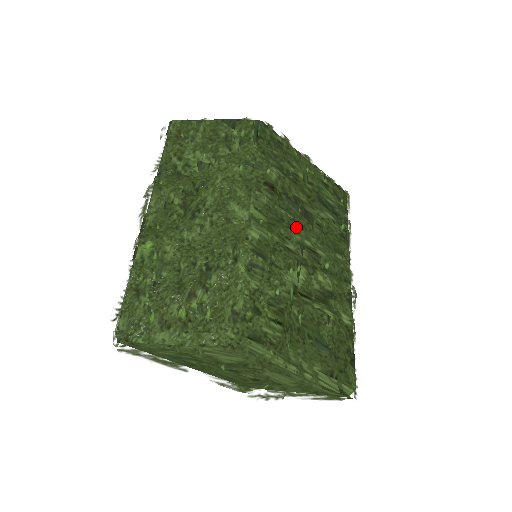
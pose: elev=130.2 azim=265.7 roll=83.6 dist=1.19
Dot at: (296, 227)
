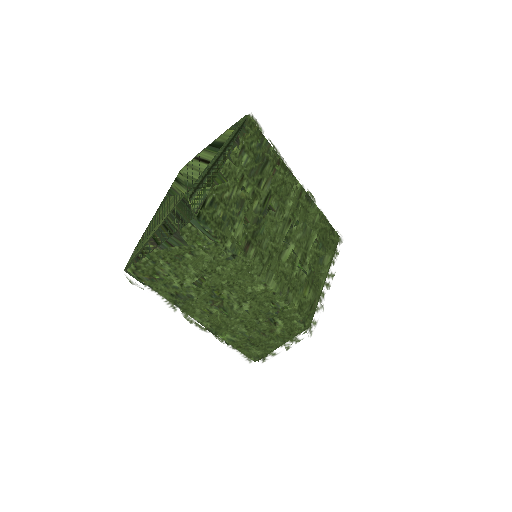
Dot at: (275, 238)
